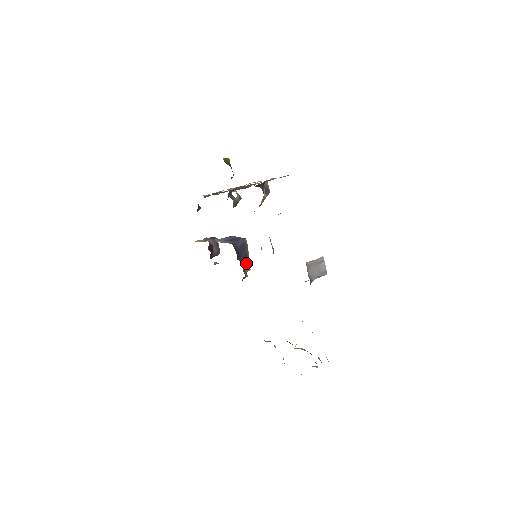
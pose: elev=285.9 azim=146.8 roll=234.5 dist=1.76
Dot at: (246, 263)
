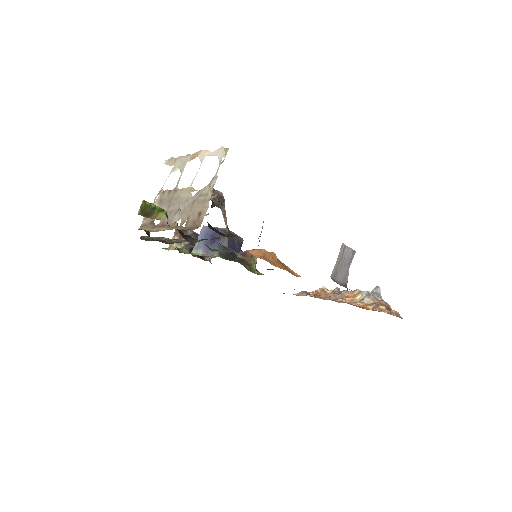
Dot at: (246, 254)
